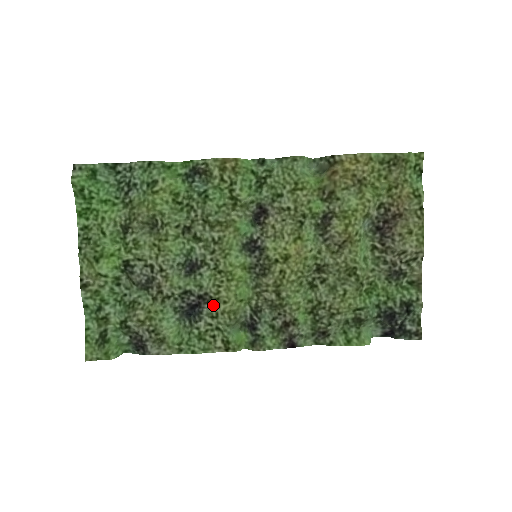
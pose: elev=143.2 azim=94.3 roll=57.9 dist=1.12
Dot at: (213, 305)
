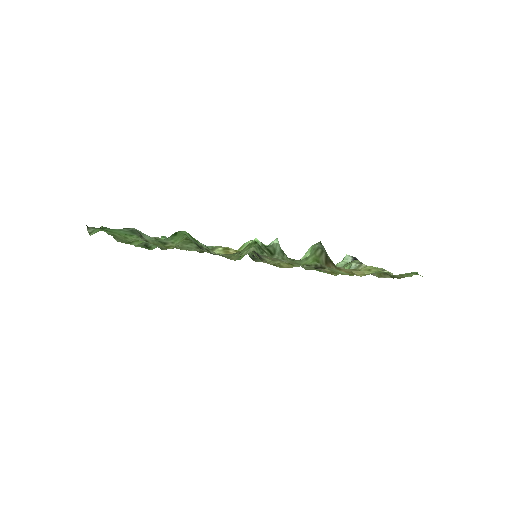
Dot at: occluded
